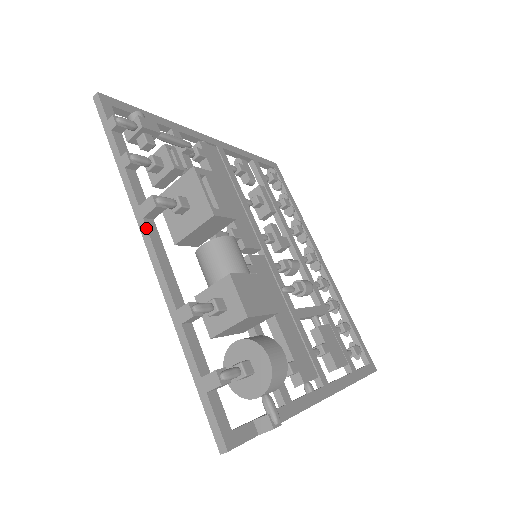
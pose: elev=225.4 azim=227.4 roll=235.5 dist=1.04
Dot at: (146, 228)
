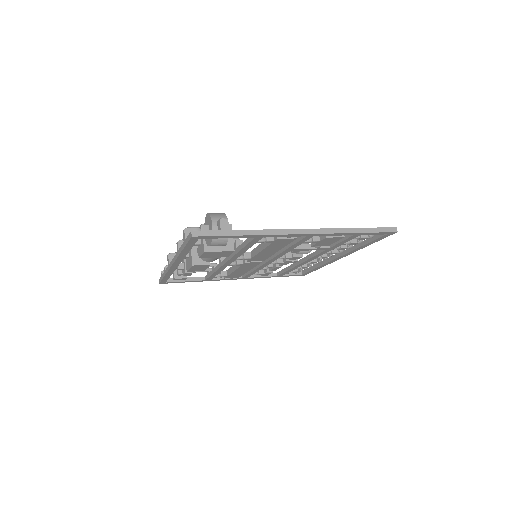
Dot at: (170, 264)
